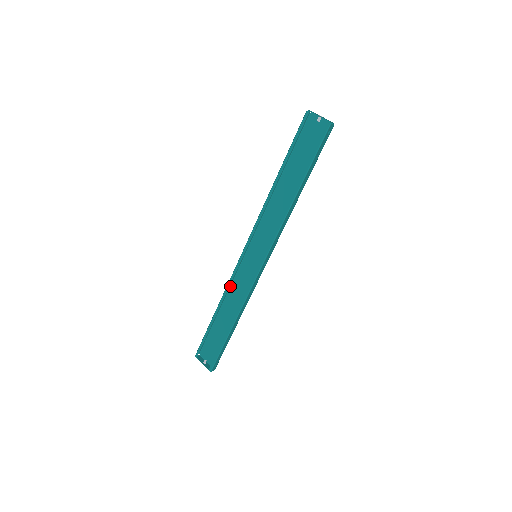
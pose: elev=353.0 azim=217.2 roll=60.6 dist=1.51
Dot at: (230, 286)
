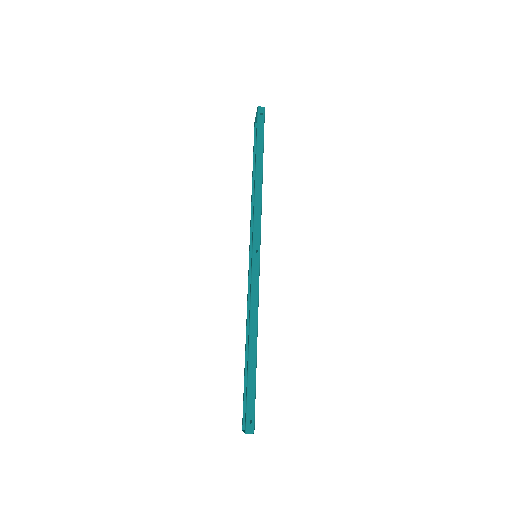
Dot at: occluded
